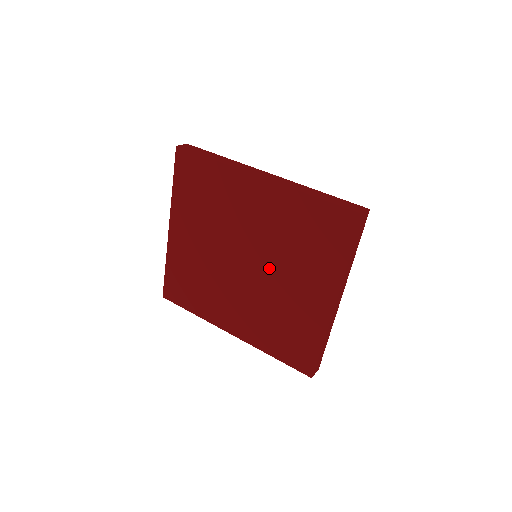
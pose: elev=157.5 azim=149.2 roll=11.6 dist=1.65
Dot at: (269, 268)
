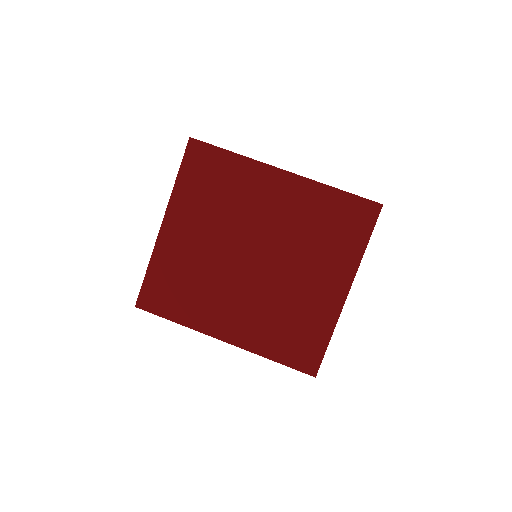
Dot at: (281, 261)
